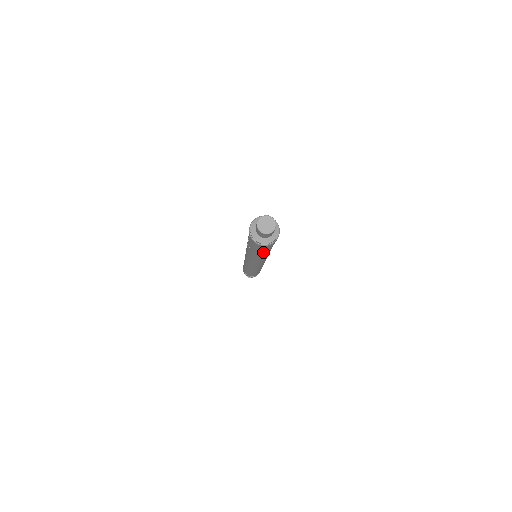
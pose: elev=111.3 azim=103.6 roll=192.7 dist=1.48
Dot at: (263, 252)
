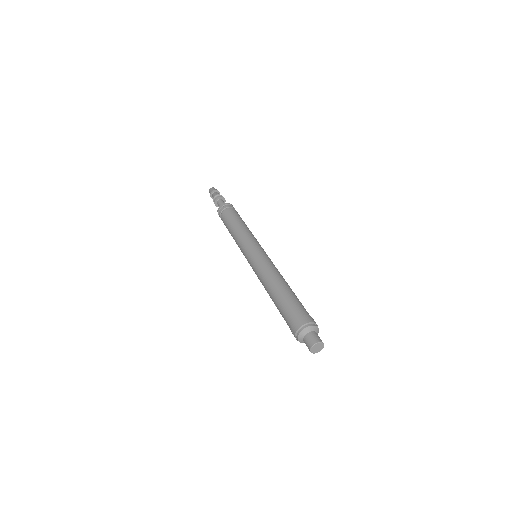
Dot at: occluded
